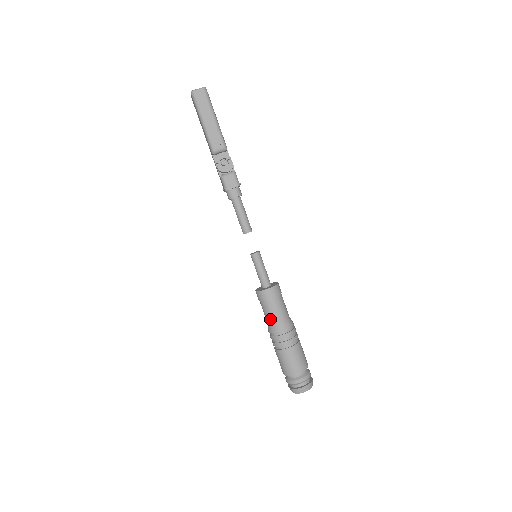
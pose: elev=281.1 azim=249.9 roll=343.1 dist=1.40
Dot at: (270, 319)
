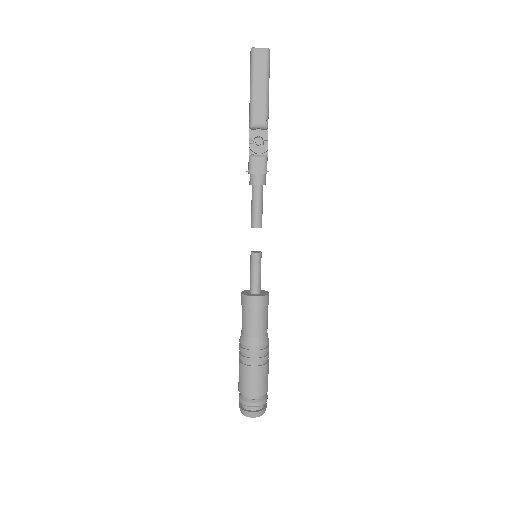
Dot at: (245, 329)
